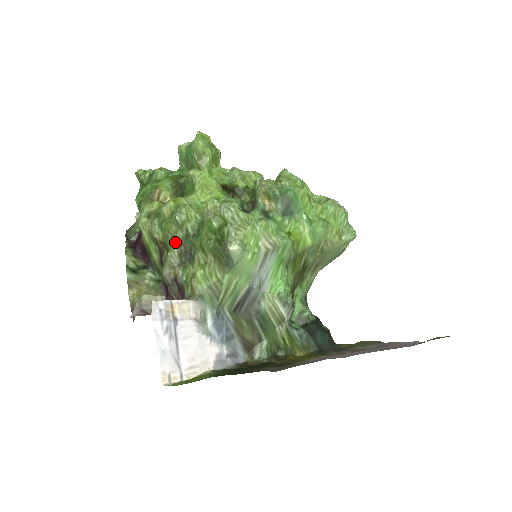
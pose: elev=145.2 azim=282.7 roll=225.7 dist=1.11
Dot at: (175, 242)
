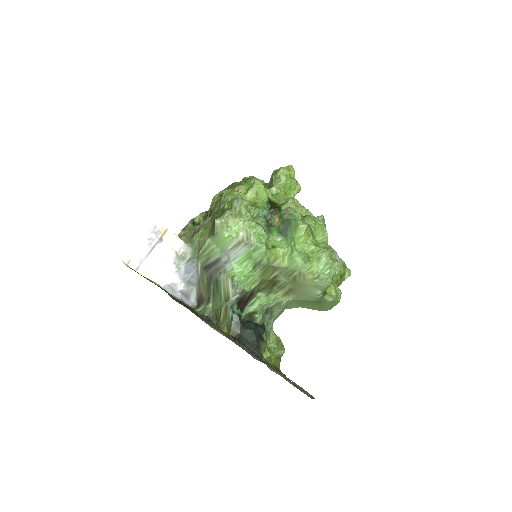
Dot at: (213, 213)
